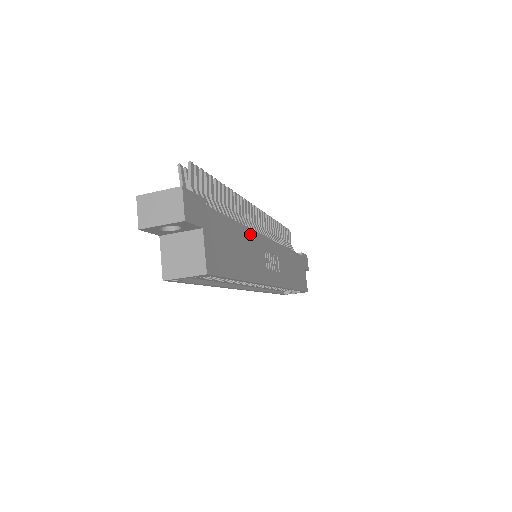
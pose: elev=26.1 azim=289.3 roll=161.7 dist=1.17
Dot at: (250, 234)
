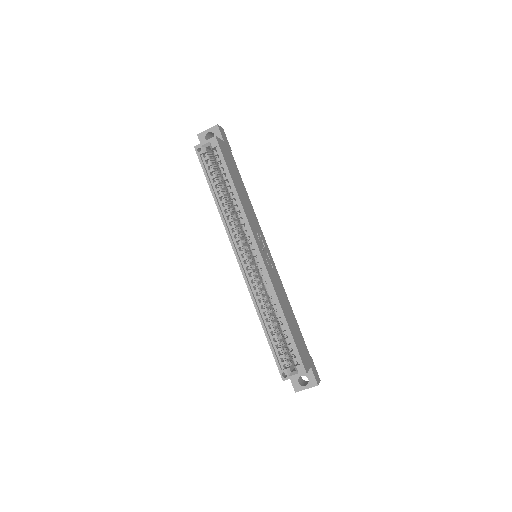
Dot at: (253, 210)
